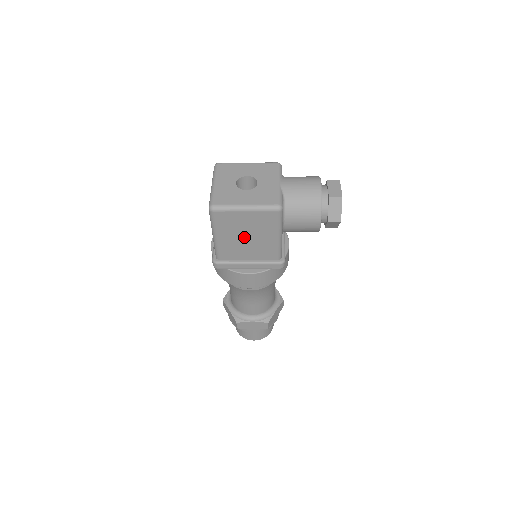
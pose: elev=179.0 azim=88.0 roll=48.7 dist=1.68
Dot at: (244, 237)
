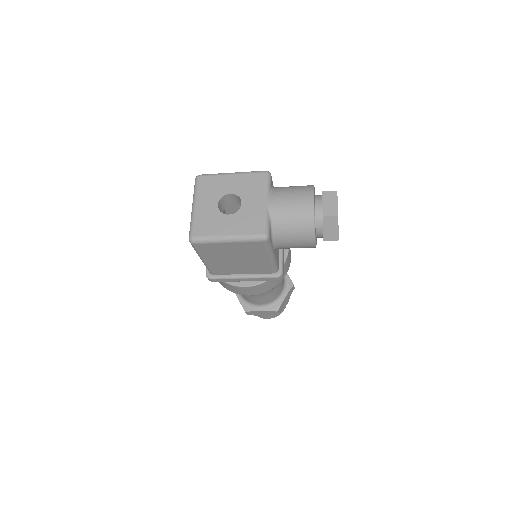
Dot at: (233, 259)
